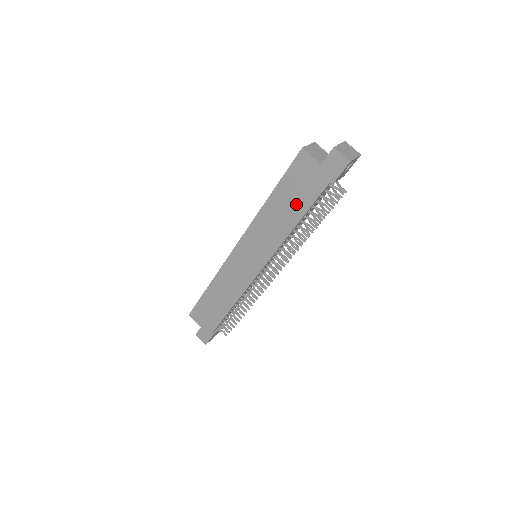
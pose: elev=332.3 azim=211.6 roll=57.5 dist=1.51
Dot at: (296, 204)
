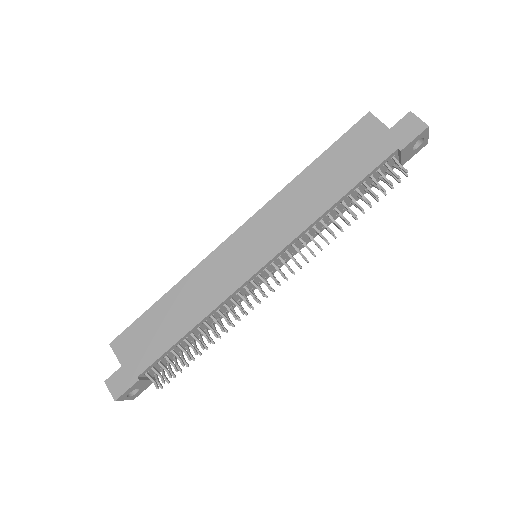
Dot at: (344, 174)
